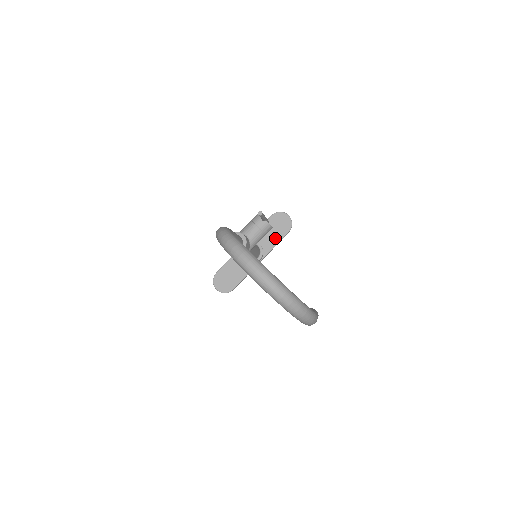
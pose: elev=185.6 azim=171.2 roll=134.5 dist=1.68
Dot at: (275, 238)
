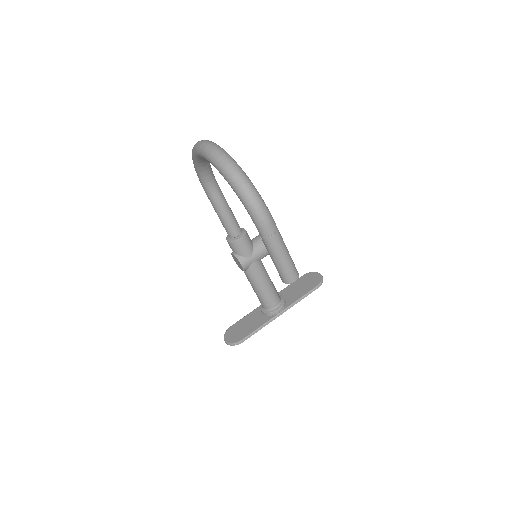
Dot at: (301, 292)
